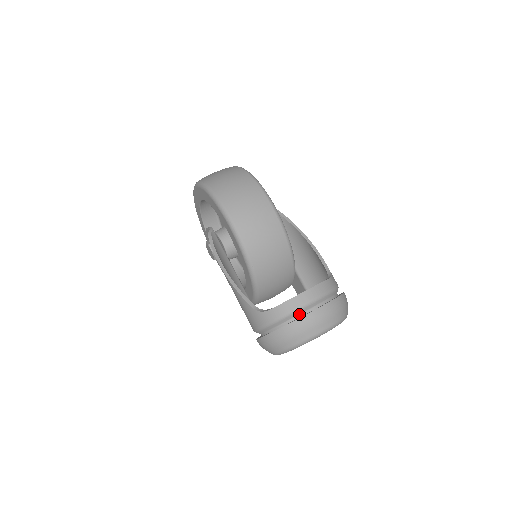
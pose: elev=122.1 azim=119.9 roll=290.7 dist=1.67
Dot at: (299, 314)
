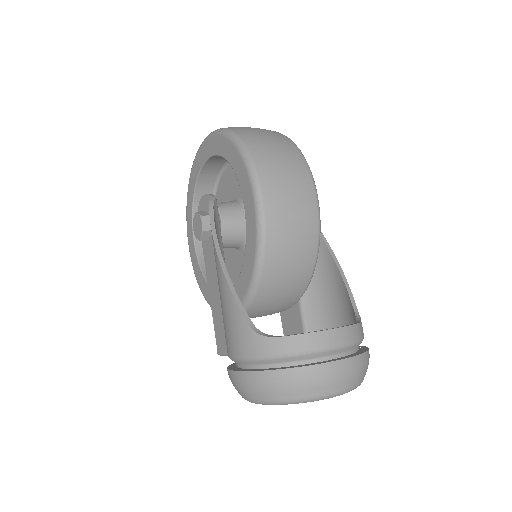
Dot at: (315, 358)
